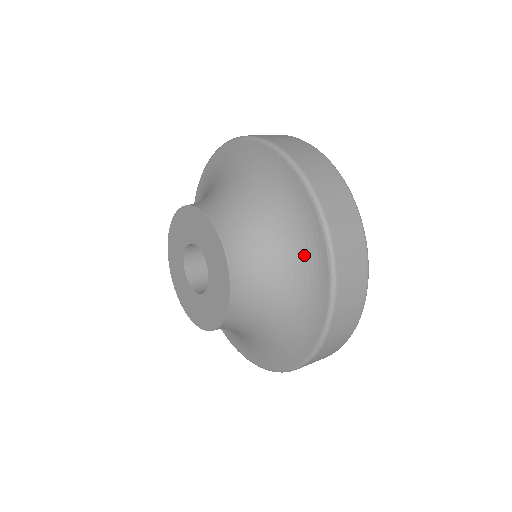
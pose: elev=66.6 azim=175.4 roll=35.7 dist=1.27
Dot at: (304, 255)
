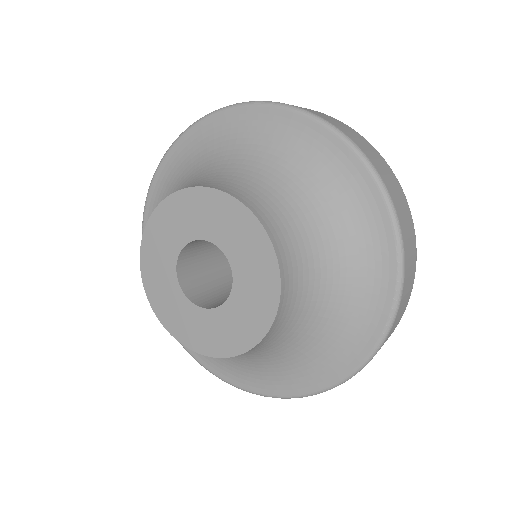
Dot at: (358, 304)
